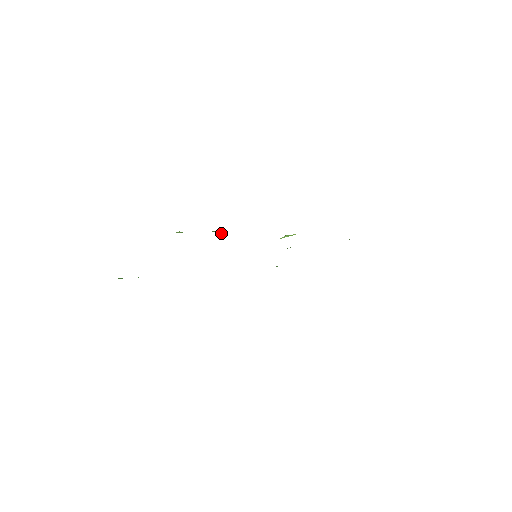
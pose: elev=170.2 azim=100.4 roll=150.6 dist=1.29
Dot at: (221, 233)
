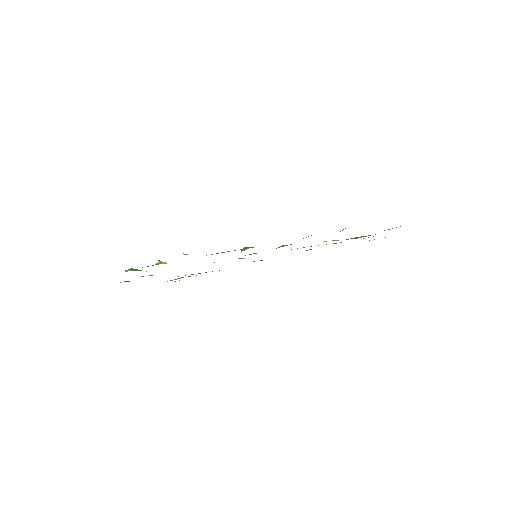
Dot at: occluded
